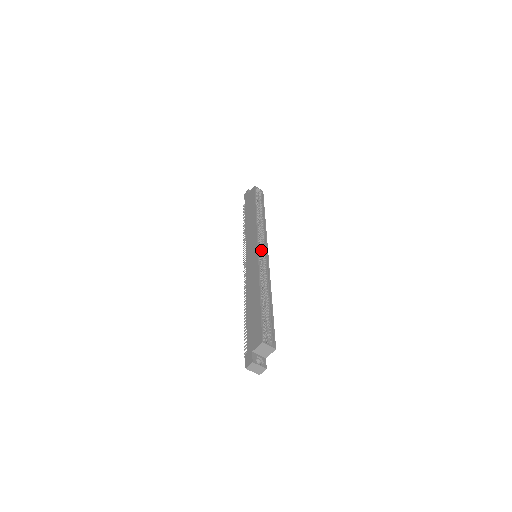
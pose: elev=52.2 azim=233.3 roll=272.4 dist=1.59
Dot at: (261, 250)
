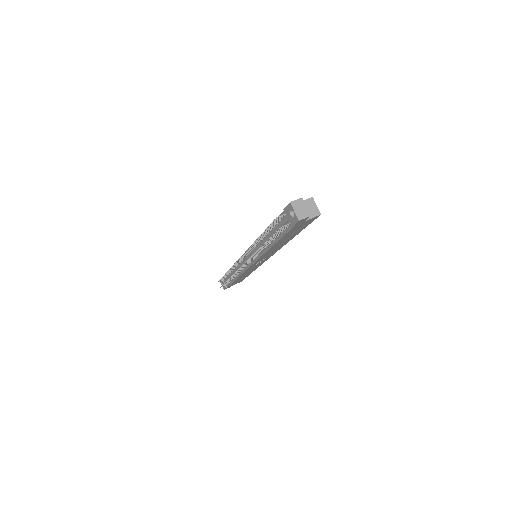
Dot at: occluded
